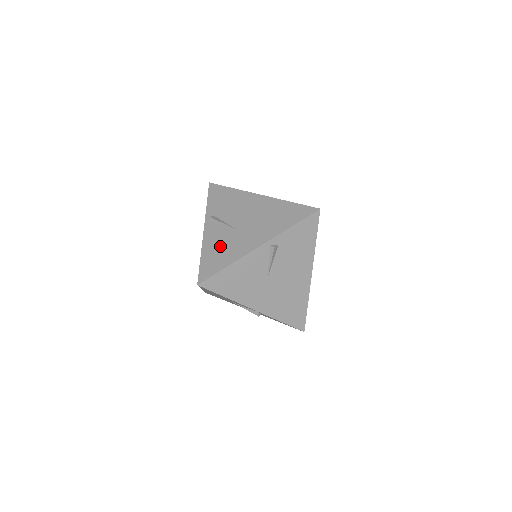
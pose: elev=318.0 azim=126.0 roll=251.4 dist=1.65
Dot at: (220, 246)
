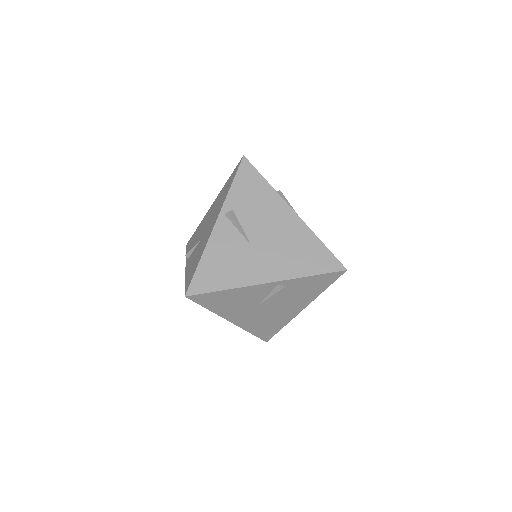
Dot at: (226, 258)
